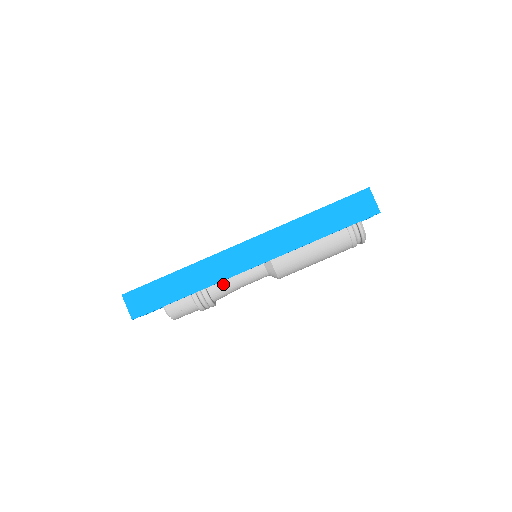
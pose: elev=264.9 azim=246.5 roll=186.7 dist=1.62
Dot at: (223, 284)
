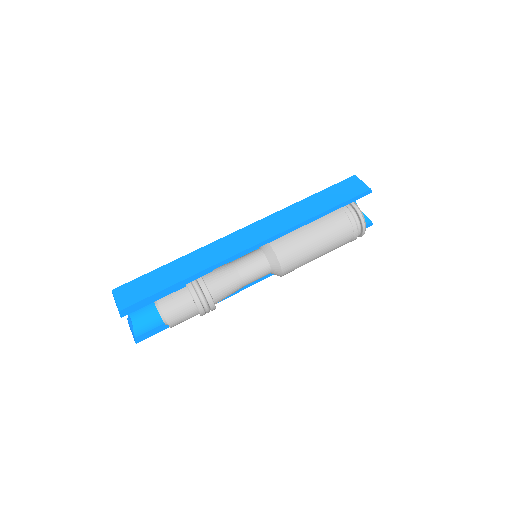
Dot at: (221, 274)
